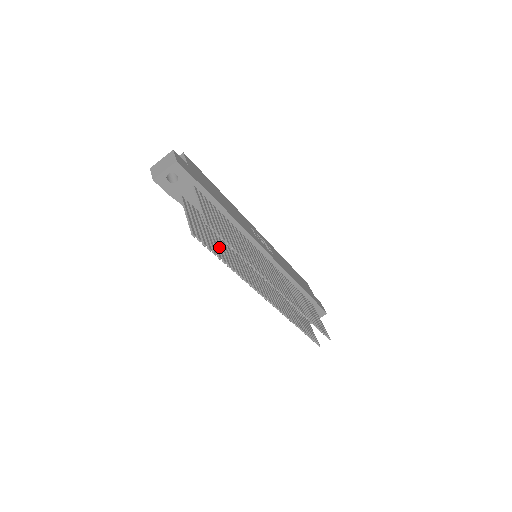
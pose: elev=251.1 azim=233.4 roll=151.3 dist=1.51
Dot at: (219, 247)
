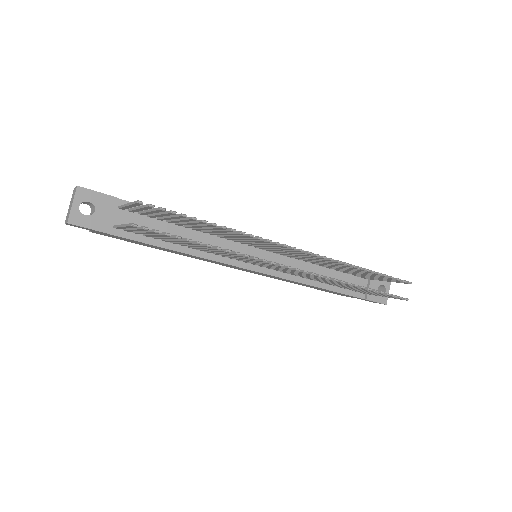
Dot at: occluded
